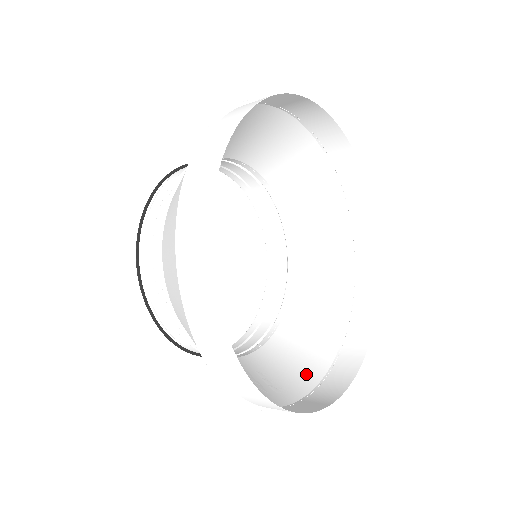
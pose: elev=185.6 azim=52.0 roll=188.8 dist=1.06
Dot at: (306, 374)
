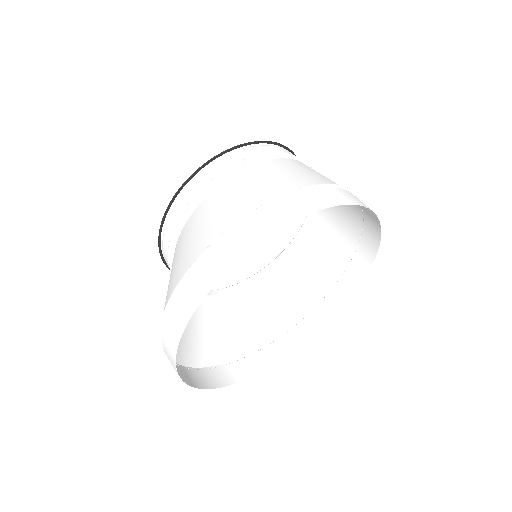
Dot at: (273, 324)
